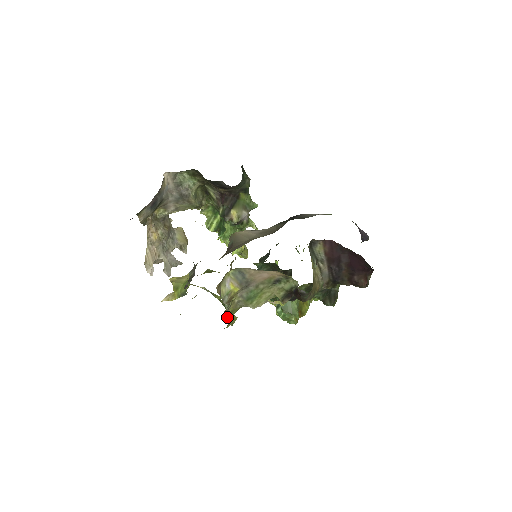
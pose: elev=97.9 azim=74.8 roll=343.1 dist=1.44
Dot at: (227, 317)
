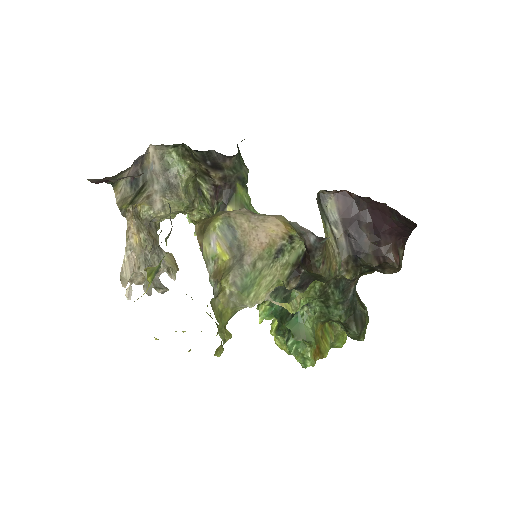
Dot at: (215, 316)
